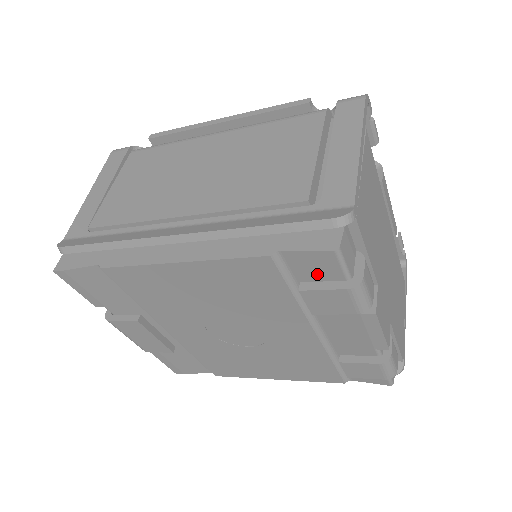
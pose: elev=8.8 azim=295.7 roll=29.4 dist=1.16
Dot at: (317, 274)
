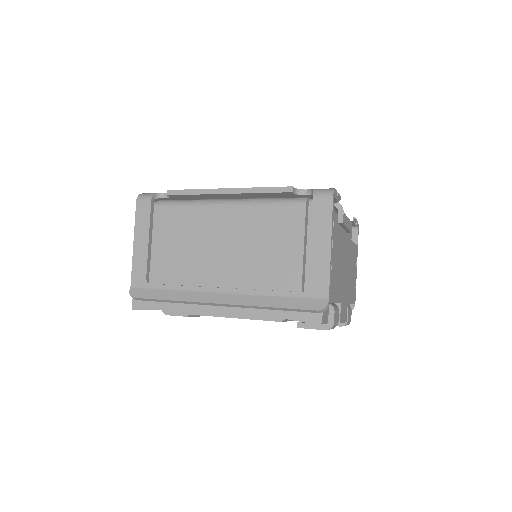
Dot at: occluded
